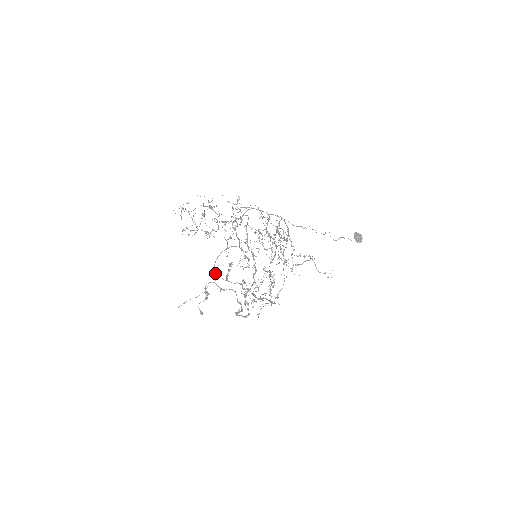
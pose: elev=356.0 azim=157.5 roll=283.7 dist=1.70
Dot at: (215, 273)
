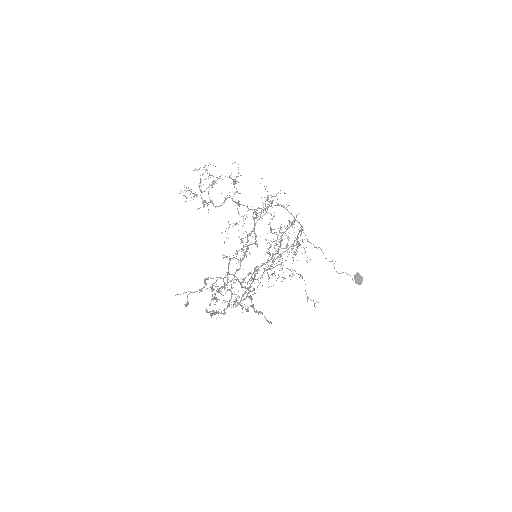
Dot at: (228, 268)
